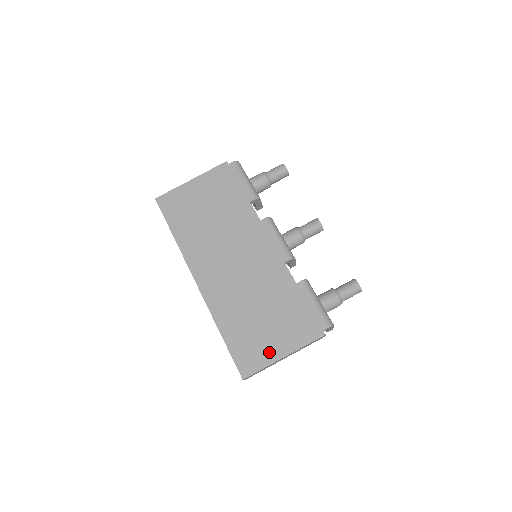
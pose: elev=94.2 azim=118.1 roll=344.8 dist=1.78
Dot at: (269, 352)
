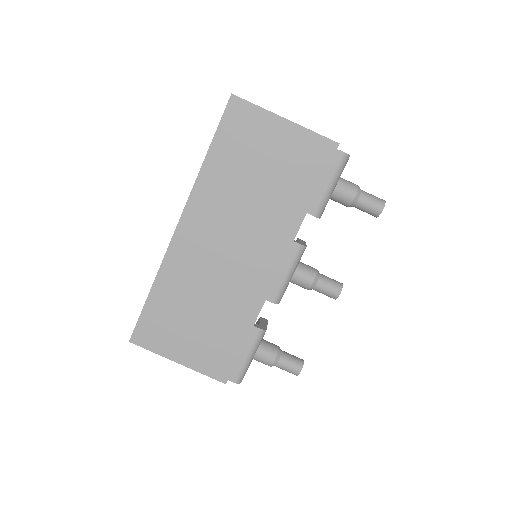
Dot at: (171, 347)
